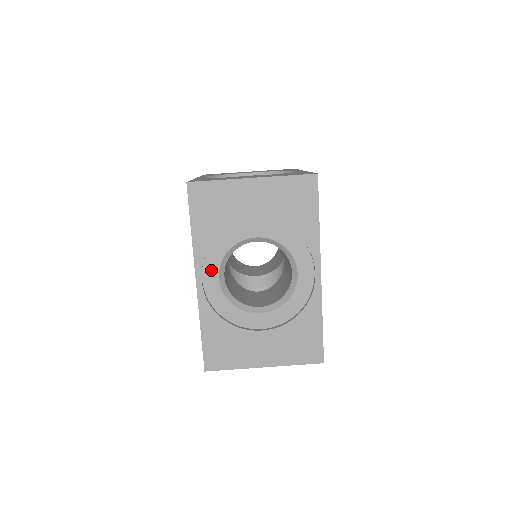
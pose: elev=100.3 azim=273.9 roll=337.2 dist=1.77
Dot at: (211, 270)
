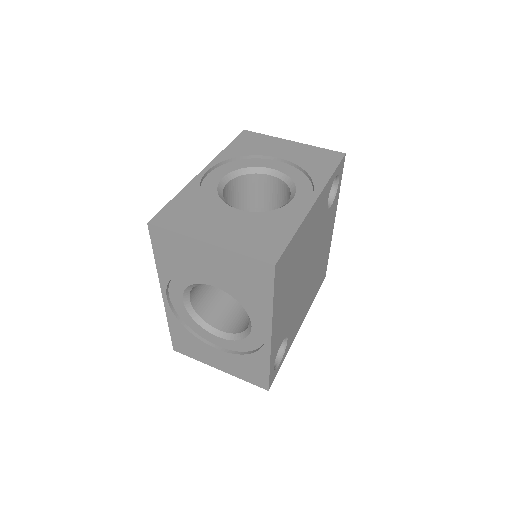
Dot at: (220, 172)
